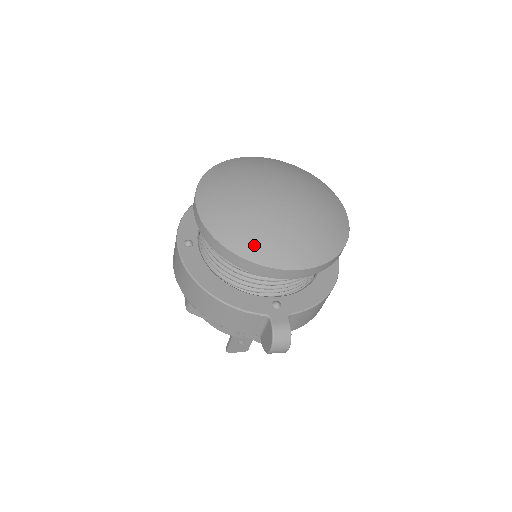
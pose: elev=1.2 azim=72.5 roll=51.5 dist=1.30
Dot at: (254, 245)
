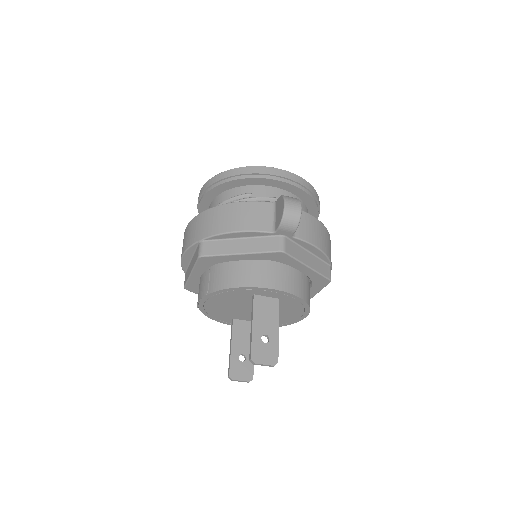
Dot at: occluded
